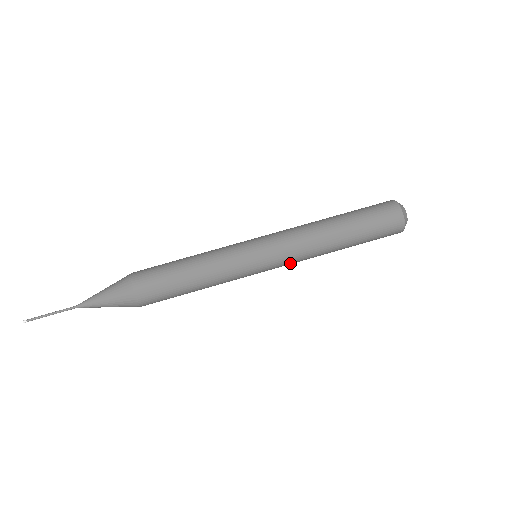
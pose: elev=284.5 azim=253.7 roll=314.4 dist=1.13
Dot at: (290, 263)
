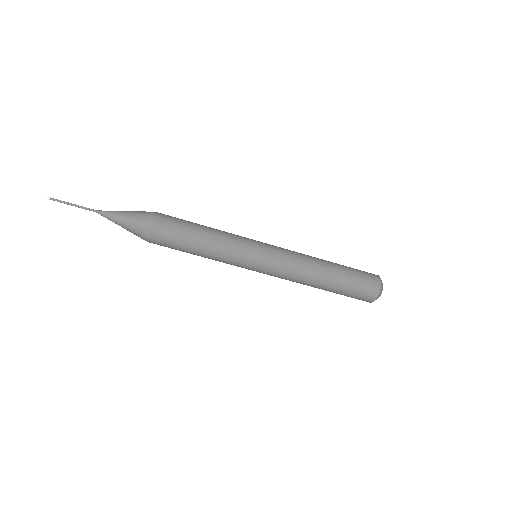
Dot at: occluded
